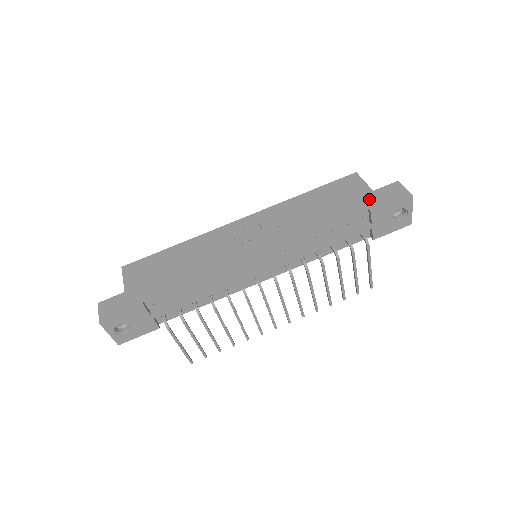
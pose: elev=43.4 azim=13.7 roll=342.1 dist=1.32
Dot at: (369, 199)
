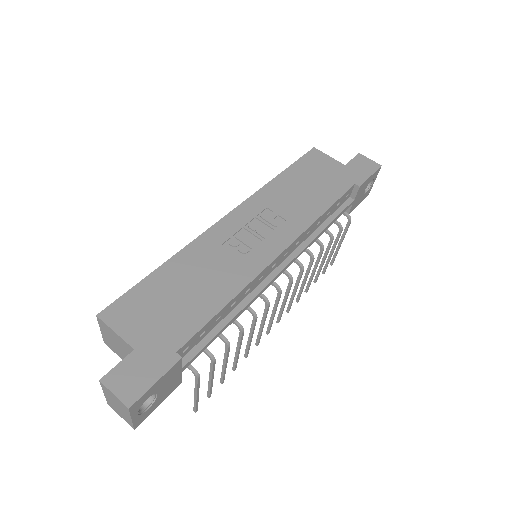
Dot at: (348, 174)
